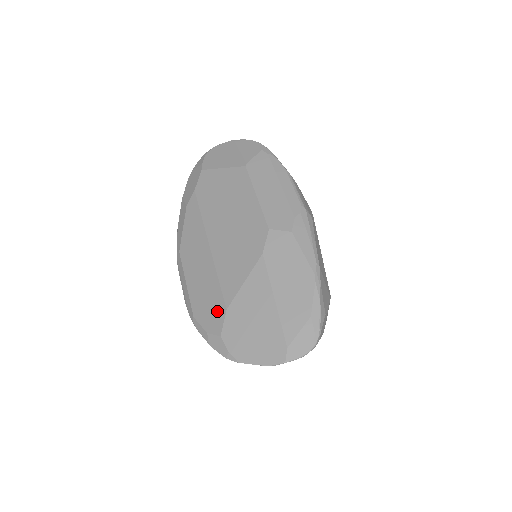
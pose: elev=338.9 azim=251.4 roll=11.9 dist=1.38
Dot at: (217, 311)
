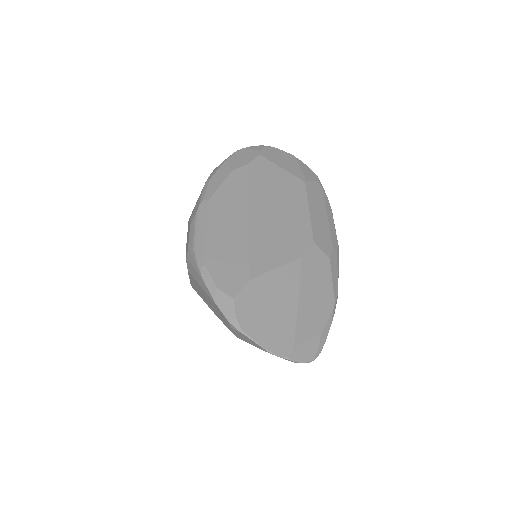
Dot at: (238, 275)
